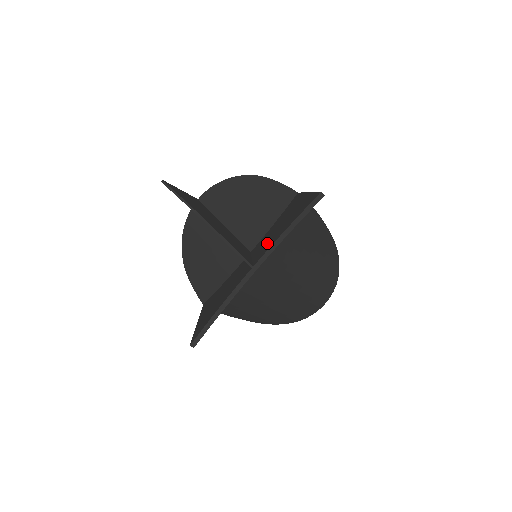
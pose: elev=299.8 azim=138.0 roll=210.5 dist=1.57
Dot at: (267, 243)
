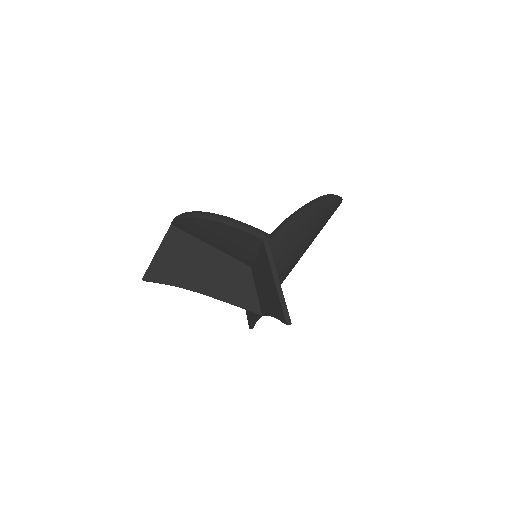
Dot at: (262, 297)
